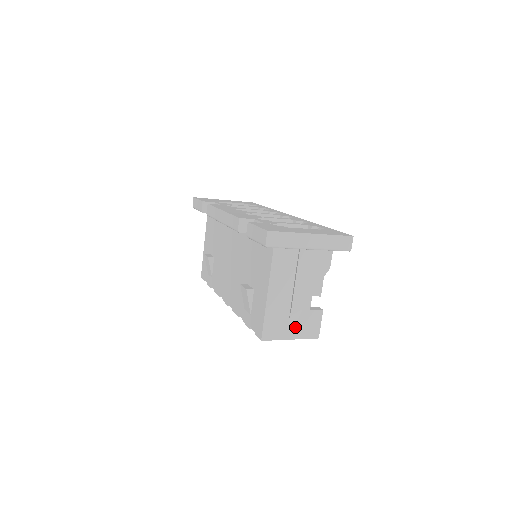
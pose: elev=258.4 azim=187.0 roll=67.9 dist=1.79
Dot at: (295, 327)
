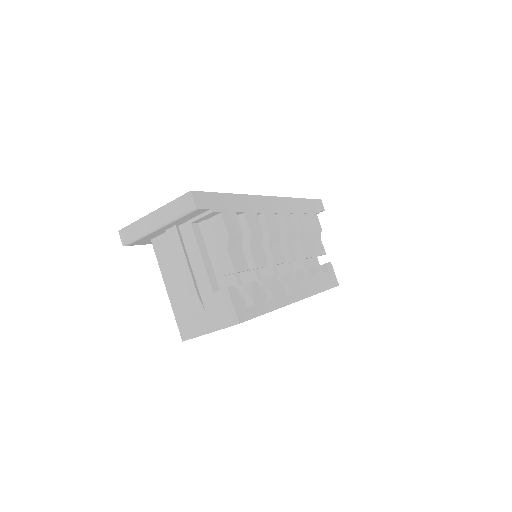
Dot at: (207, 317)
